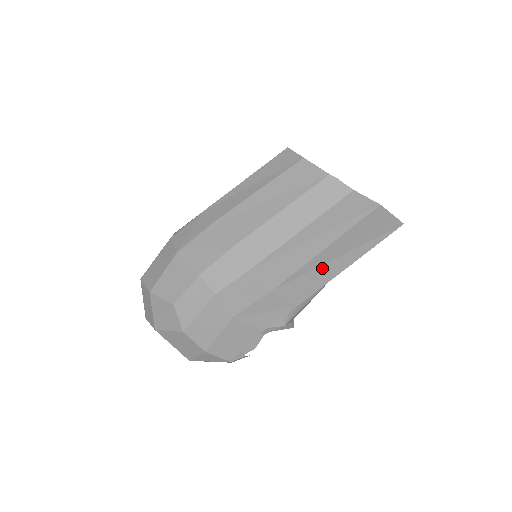
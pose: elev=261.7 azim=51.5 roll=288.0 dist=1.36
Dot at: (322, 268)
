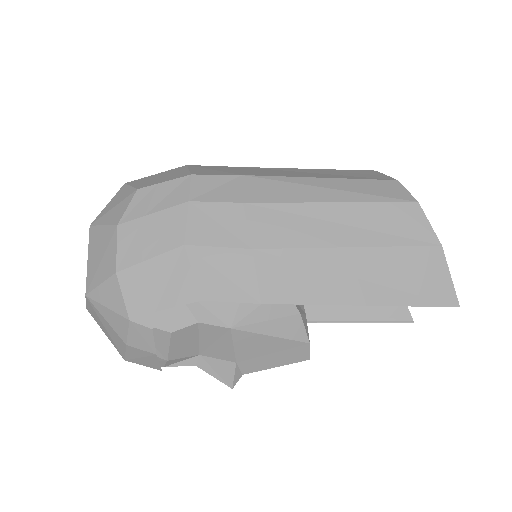
Dot at: (328, 275)
